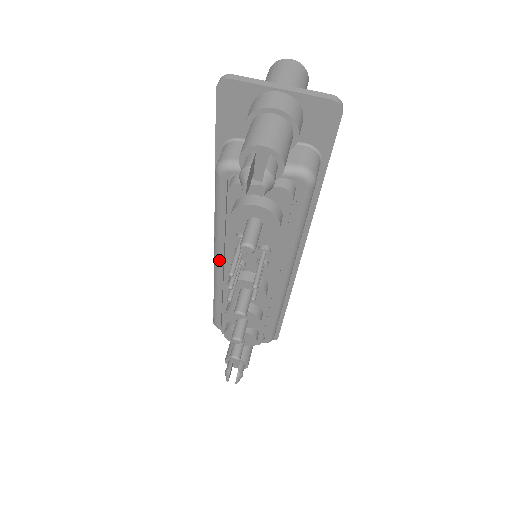
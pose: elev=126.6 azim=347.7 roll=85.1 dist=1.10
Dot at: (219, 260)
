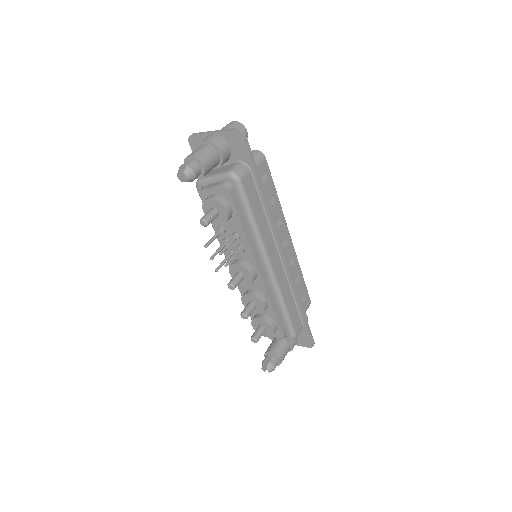
Dot at: occluded
